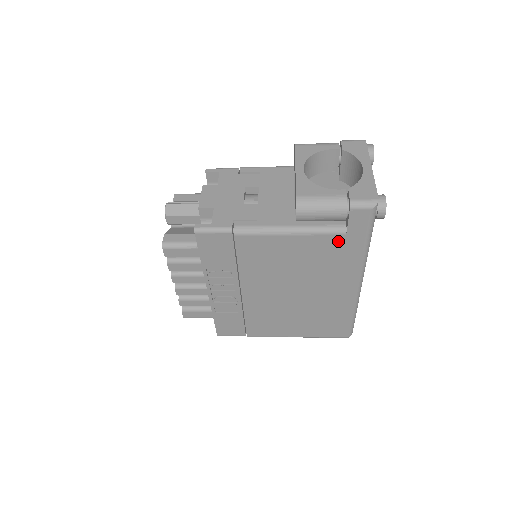
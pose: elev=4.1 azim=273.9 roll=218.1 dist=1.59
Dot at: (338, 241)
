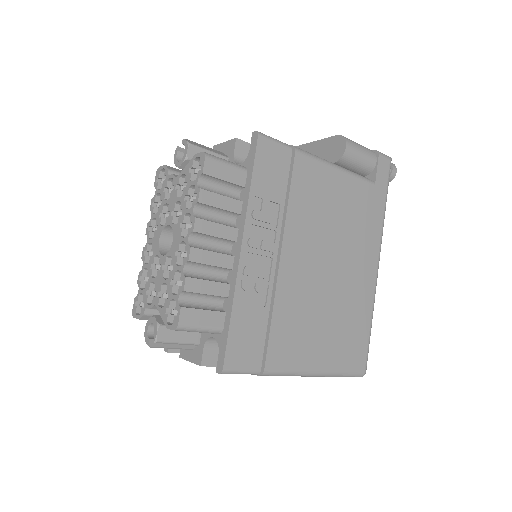
Dot at: (369, 193)
